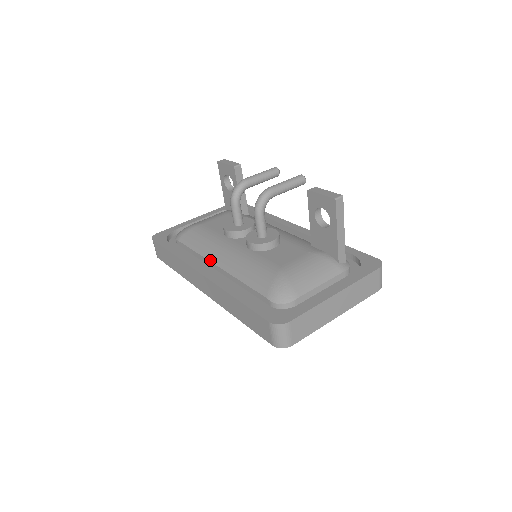
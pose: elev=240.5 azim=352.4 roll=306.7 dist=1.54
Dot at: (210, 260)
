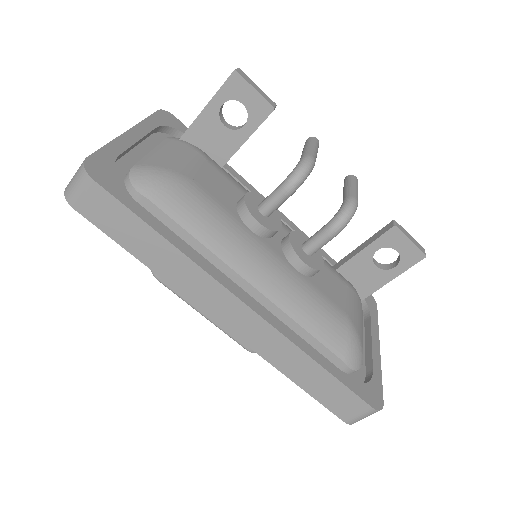
Dot at: (239, 272)
